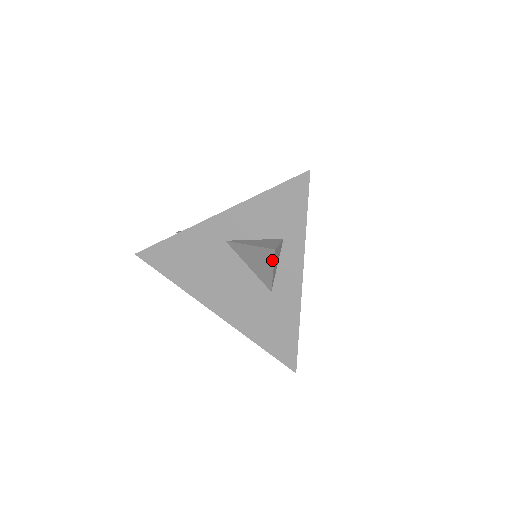
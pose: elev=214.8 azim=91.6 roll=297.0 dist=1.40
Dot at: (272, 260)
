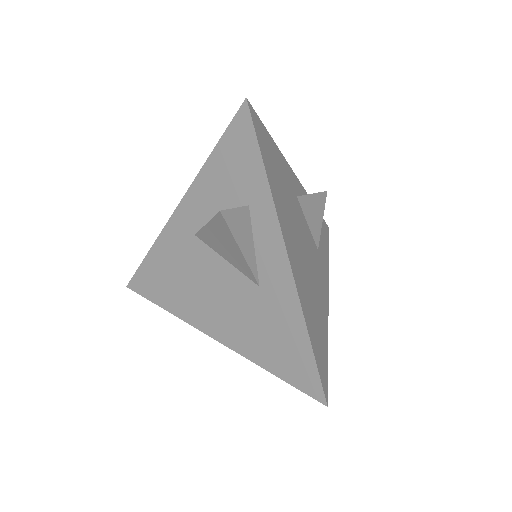
Dot at: (229, 231)
